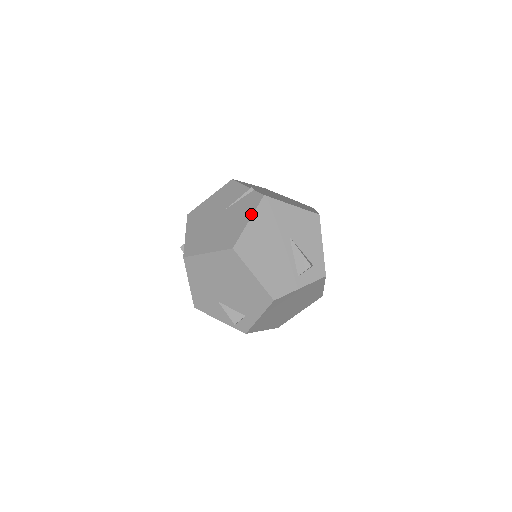
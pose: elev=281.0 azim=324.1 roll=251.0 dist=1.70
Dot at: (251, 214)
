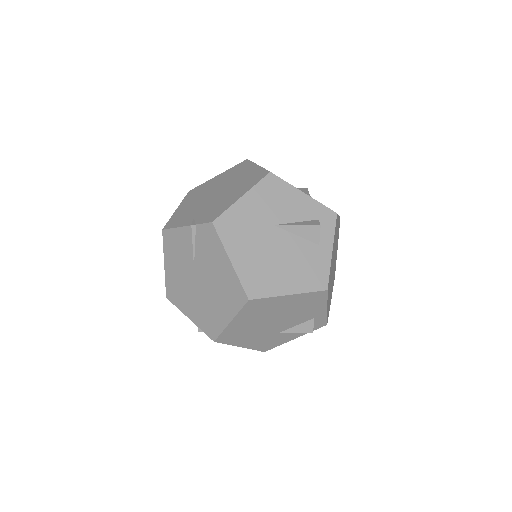
Dot at: (224, 252)
